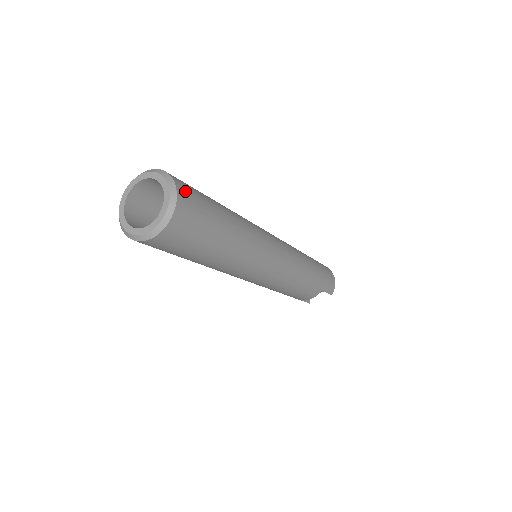
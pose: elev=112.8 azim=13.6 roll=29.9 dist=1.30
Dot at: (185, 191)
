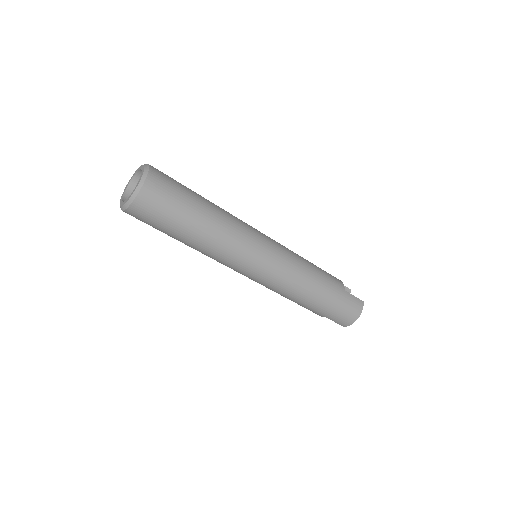
Dot at: (148, 199)
